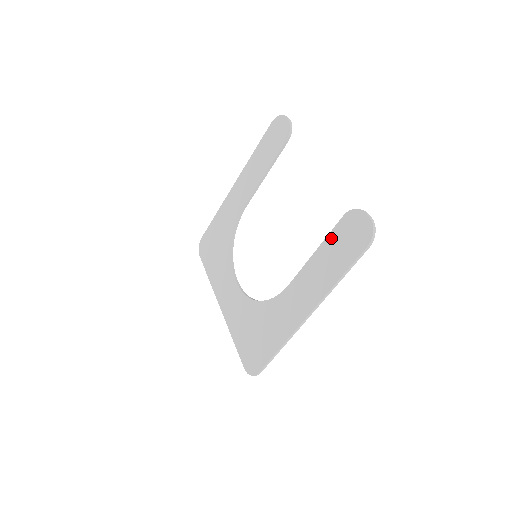
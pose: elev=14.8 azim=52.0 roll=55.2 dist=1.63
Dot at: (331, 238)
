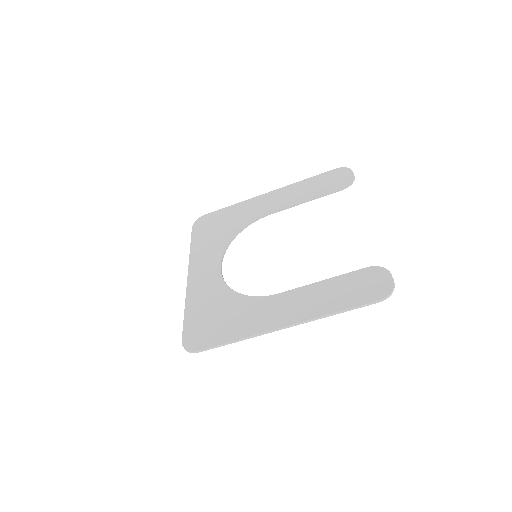
Dot at: (346, 278)
